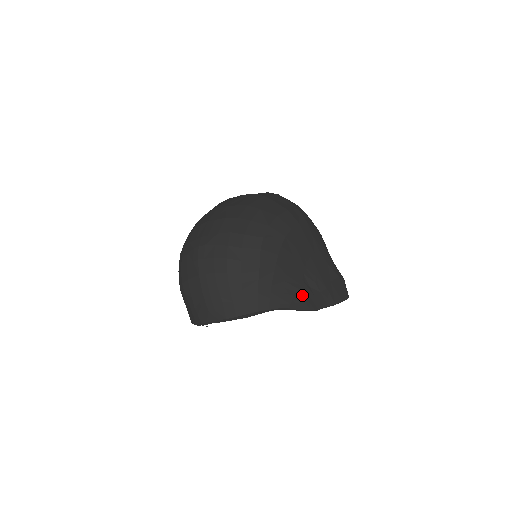
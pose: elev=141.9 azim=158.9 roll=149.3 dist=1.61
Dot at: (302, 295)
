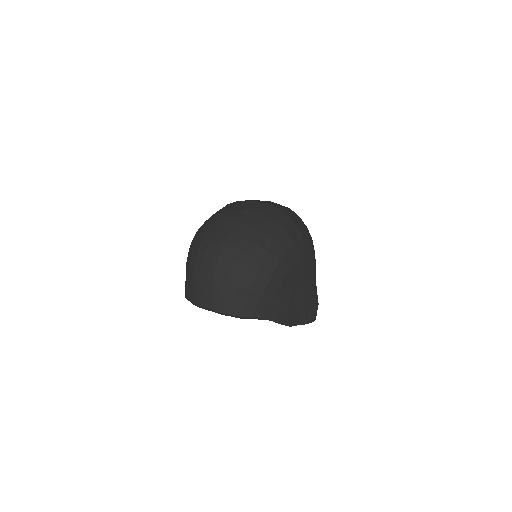
Dot at: (288, 313)
